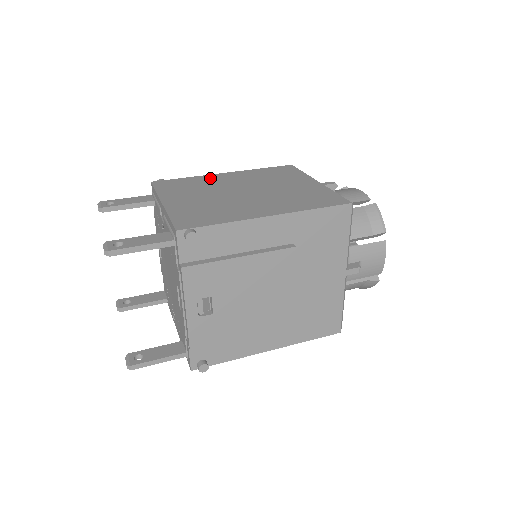
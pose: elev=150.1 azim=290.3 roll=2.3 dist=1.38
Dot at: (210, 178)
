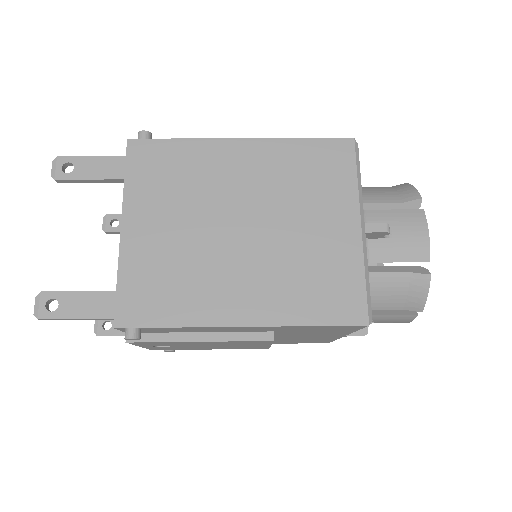
Dot at: (212, 155)
